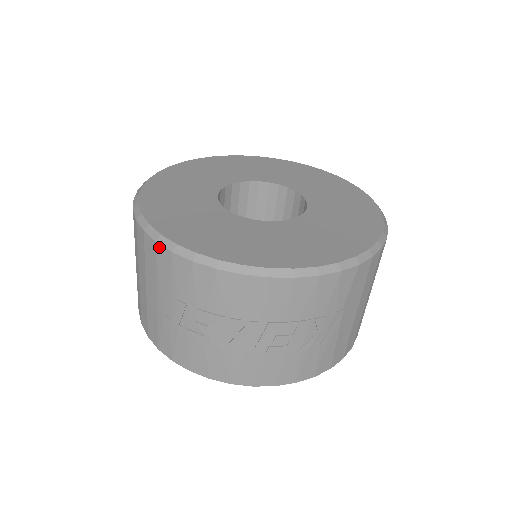
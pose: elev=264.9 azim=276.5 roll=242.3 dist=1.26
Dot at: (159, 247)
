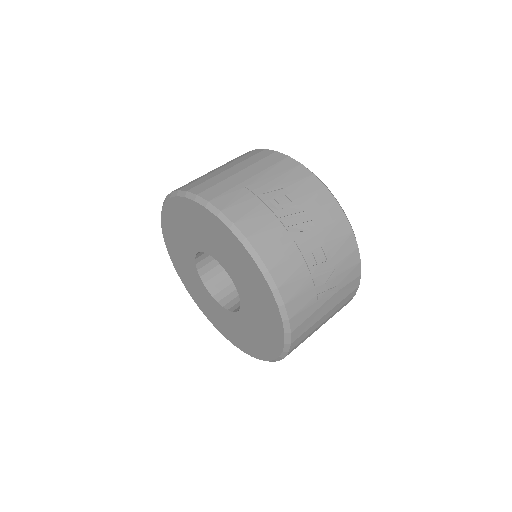
Dot at: (290, 158)
